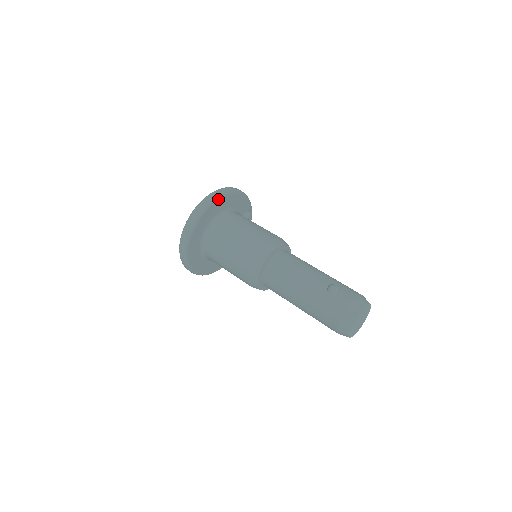
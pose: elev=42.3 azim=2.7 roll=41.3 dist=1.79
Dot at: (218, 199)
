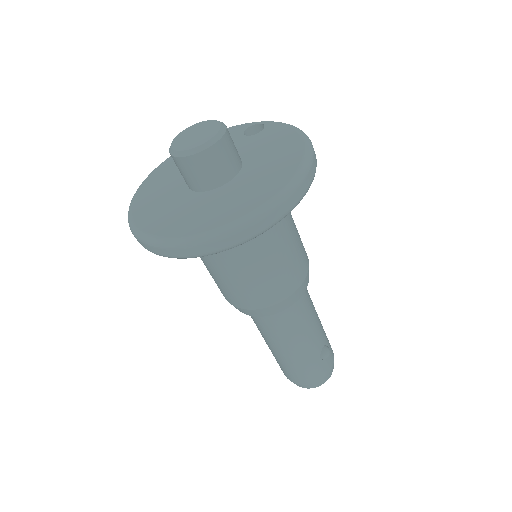
Dot at: (304, 193)
